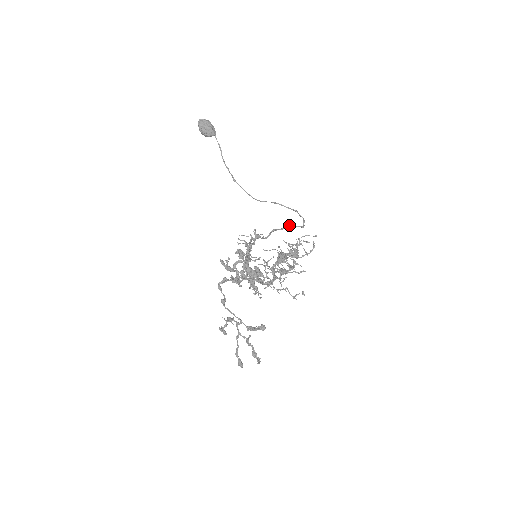
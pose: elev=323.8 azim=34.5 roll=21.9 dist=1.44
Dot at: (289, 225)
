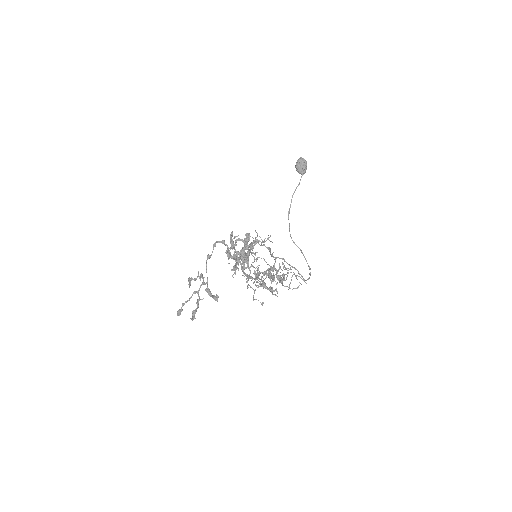
Dot at: occluded
